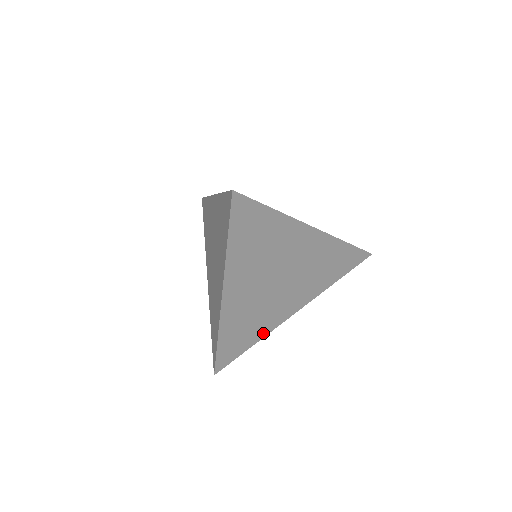
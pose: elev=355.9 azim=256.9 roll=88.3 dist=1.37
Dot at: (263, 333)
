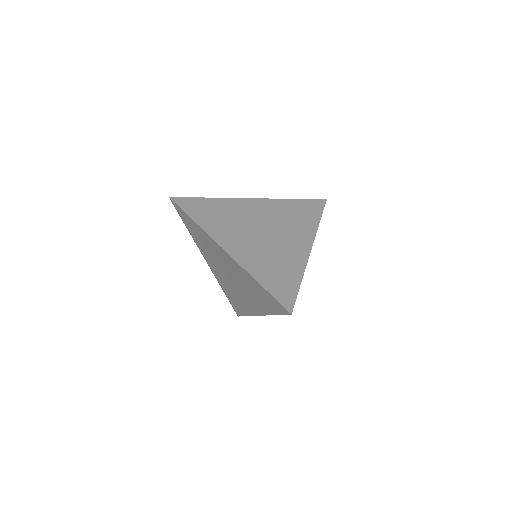
Dot at: occluded
